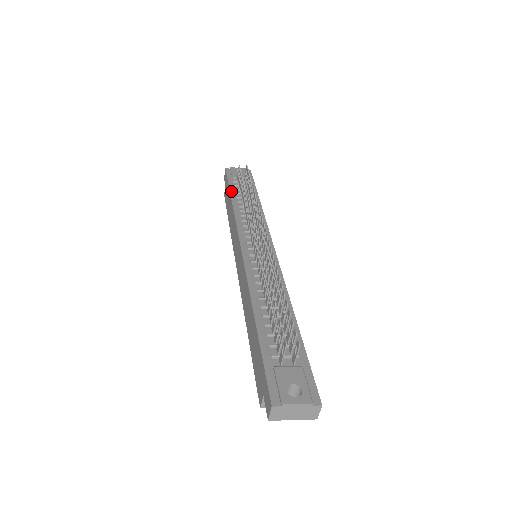
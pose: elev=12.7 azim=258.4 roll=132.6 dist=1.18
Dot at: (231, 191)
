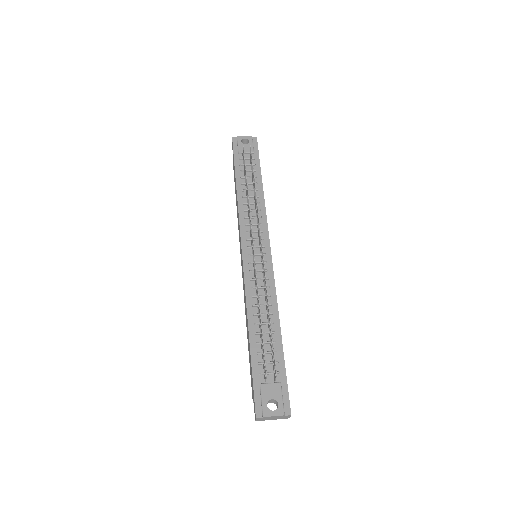
Dot at: (236, 174)
